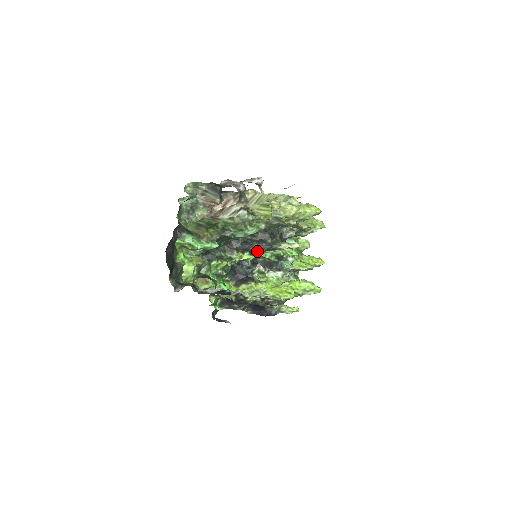
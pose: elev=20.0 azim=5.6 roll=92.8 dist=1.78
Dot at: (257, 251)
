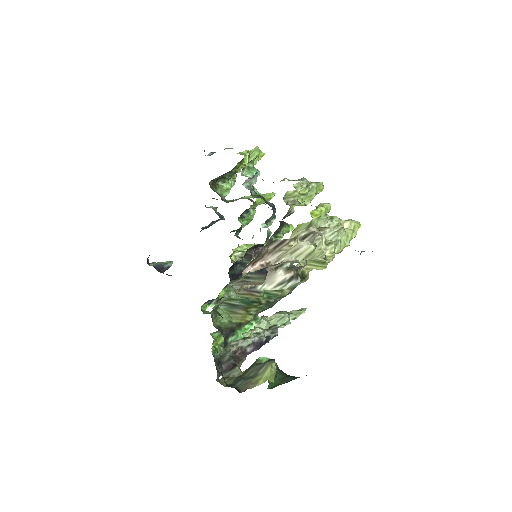
Dot at: occluded
